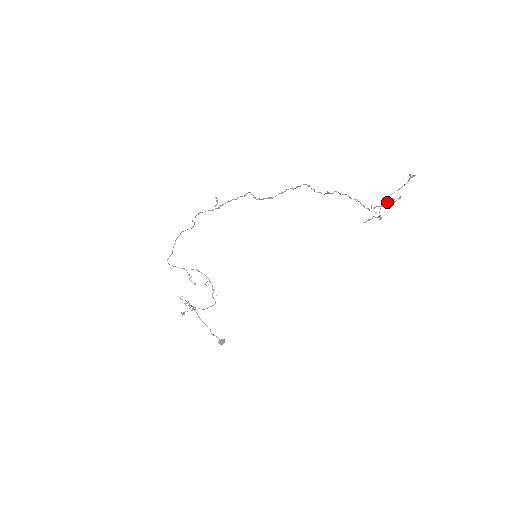
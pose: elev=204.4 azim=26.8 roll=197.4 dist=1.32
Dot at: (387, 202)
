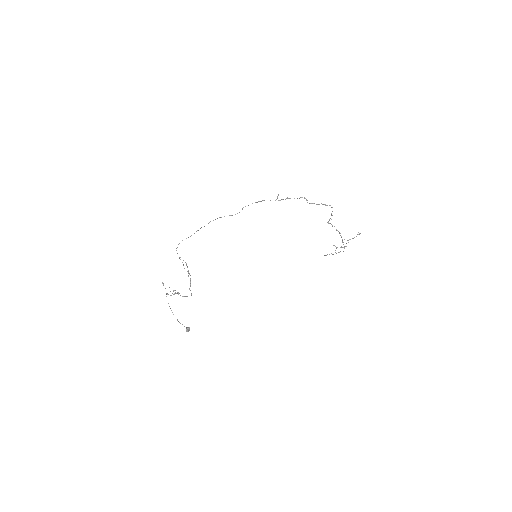
Dot at: (348, 242)
